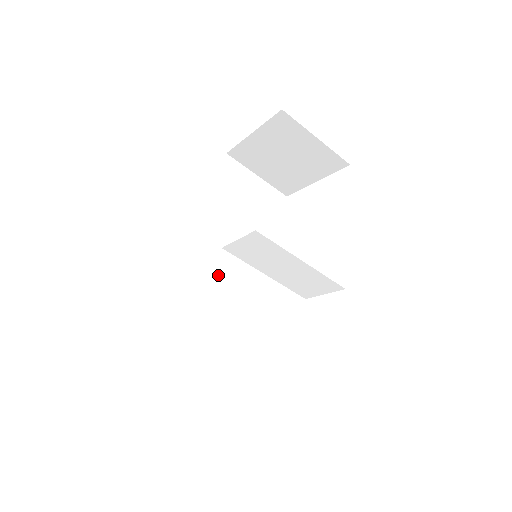
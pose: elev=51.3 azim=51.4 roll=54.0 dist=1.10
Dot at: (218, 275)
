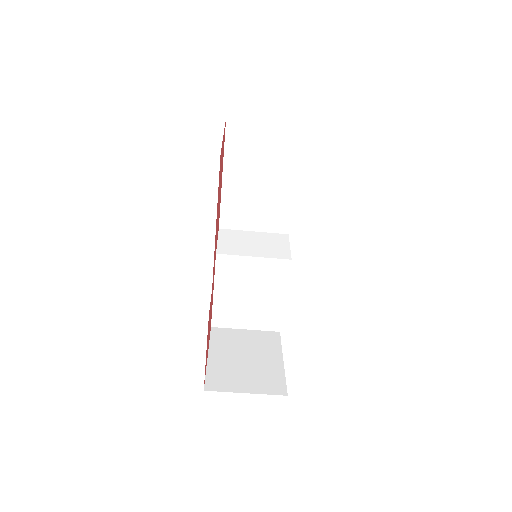
Dot at: (240, 259)
